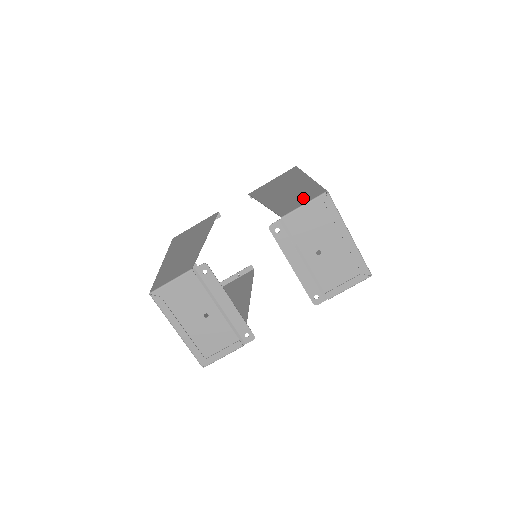
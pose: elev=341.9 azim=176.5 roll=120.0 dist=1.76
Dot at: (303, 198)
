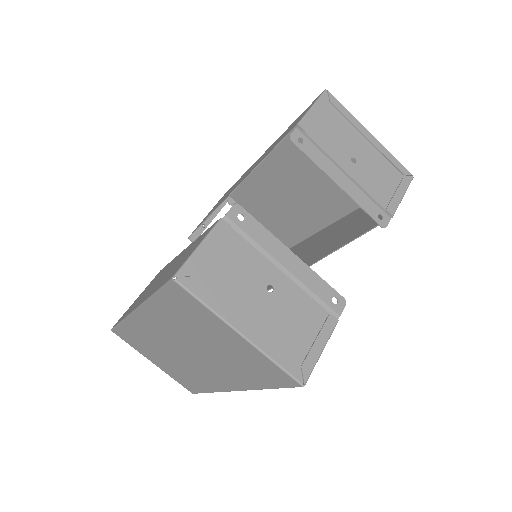
Dot at: (299, 118)
